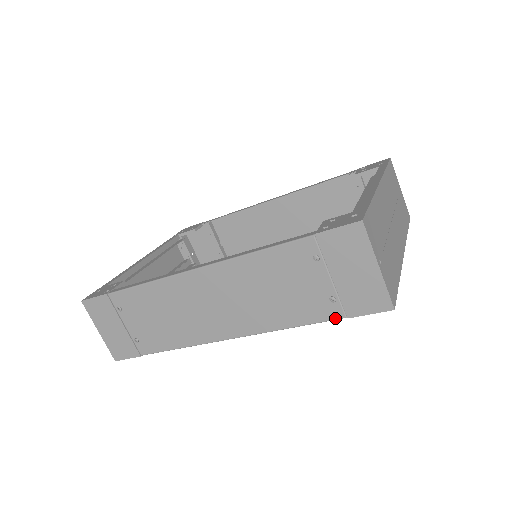
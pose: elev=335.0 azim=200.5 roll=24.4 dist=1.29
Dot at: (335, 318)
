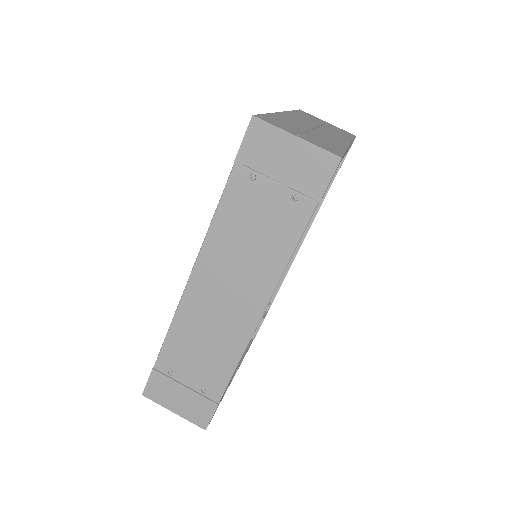
Dot at: (311, 212)
